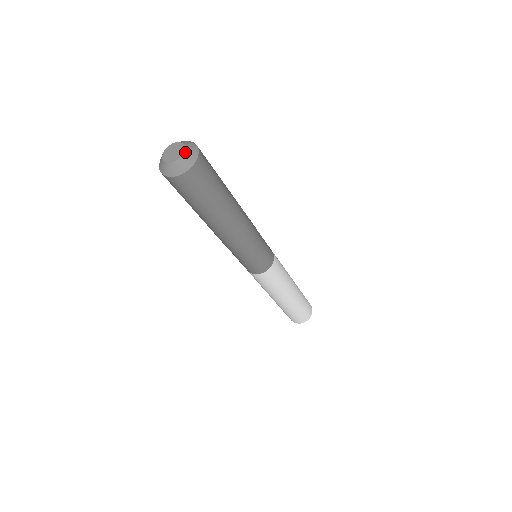
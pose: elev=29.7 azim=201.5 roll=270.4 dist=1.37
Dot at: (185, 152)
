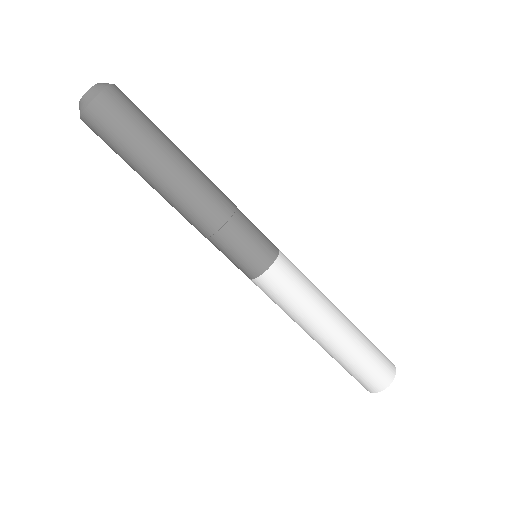
Dot at: (99, 83)
